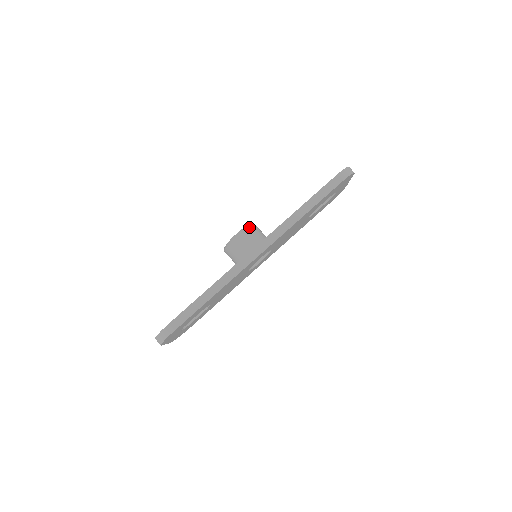
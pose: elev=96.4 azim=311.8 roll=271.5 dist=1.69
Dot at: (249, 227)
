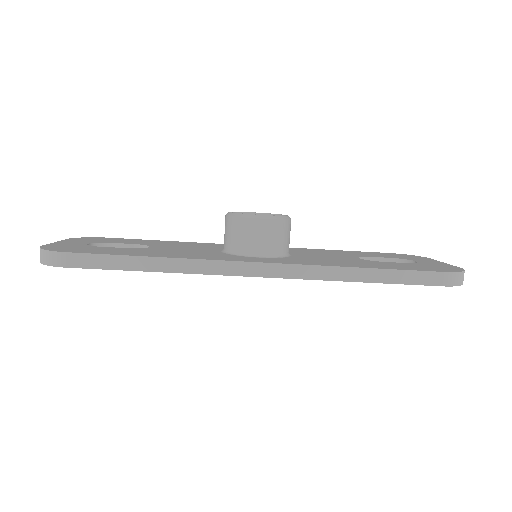
Dot at: (281, 221)
